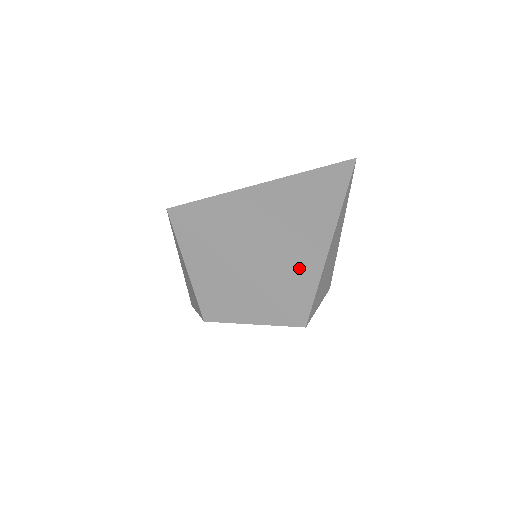
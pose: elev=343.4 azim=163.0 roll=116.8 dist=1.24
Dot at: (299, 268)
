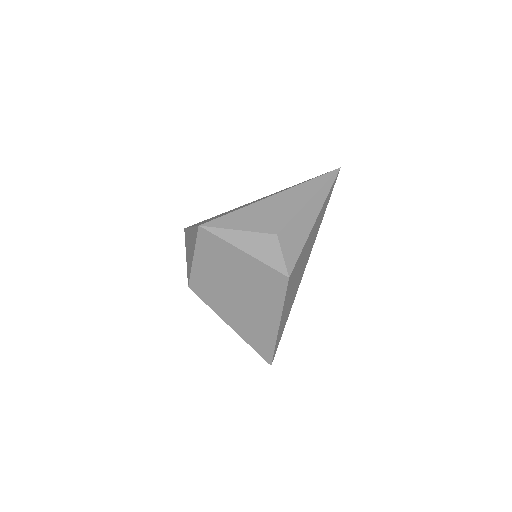
Dot at: (229, 212)
